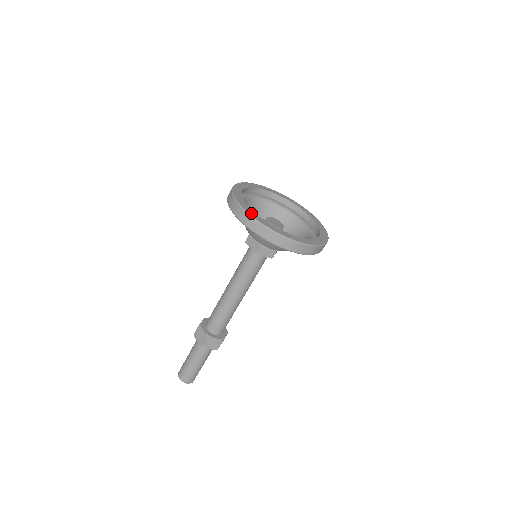
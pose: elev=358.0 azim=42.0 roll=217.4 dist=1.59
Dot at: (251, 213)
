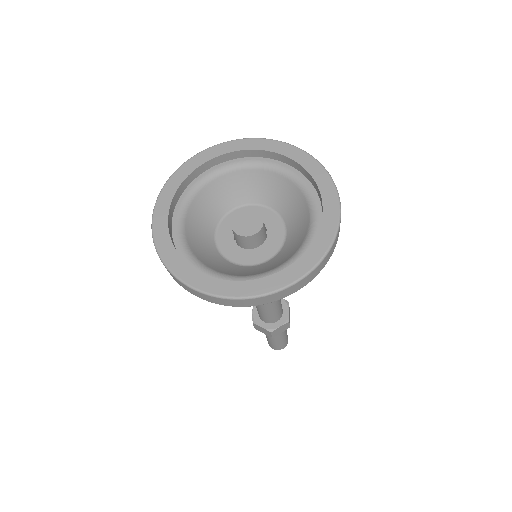
Dot at: (157, 224)
